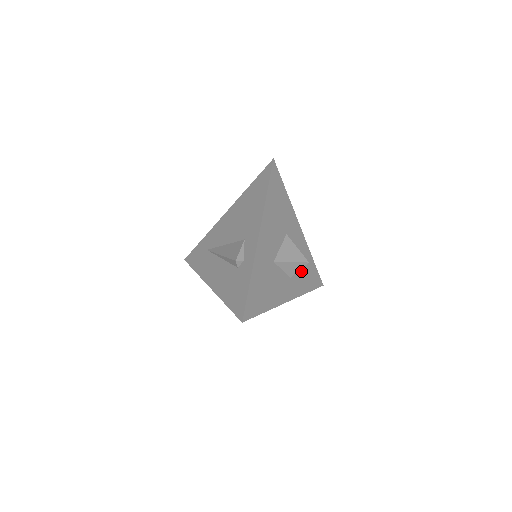
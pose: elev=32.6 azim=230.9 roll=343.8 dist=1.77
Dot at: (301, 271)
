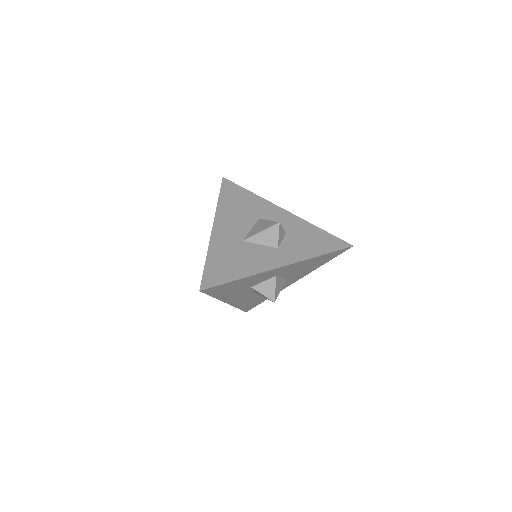
Dot at: (299, 241)
